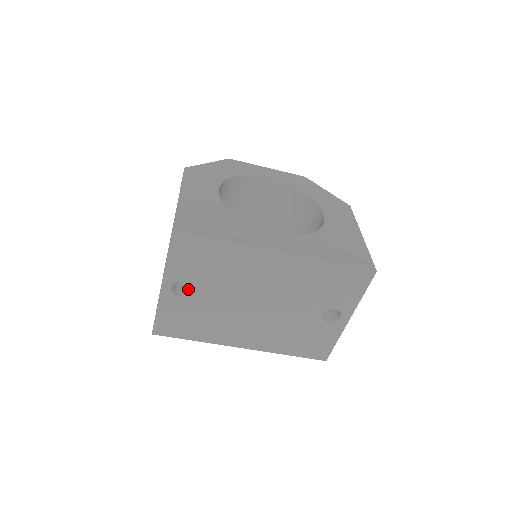
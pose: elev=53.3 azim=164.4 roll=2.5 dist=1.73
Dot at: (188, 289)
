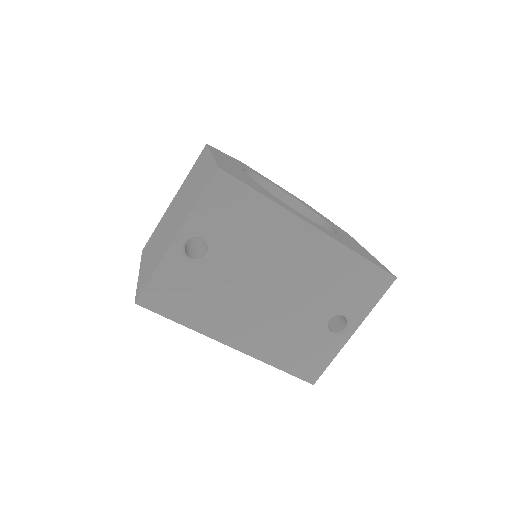
Dot at: (198, 254)
